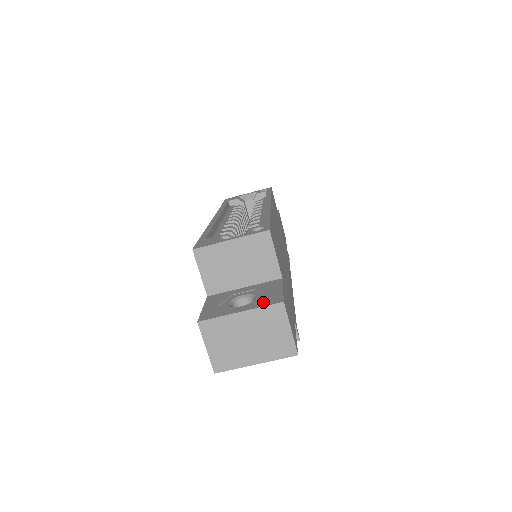
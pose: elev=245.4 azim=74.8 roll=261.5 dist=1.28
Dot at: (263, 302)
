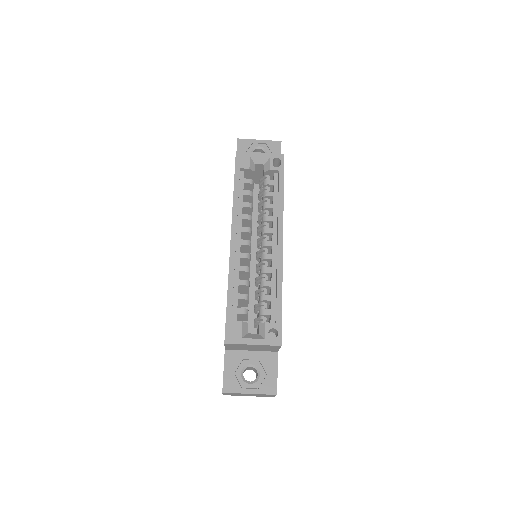
Dot at: (264, 388)
